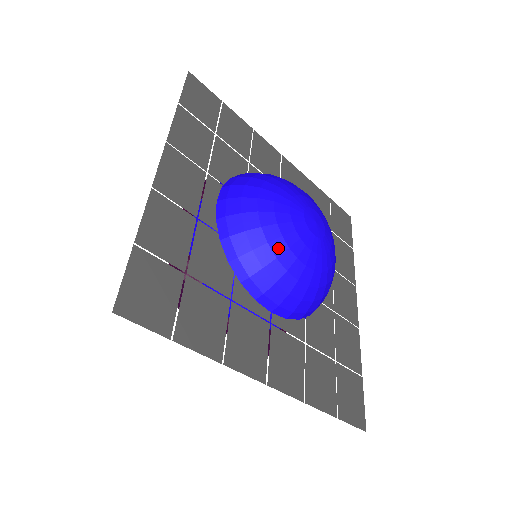
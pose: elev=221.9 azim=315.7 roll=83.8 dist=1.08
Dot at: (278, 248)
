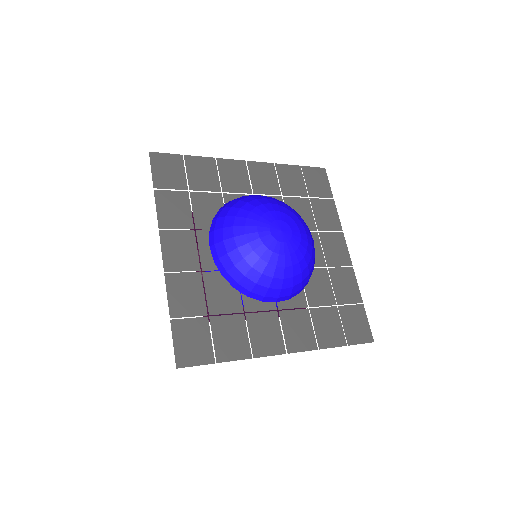
Dot at: (260, 267)
